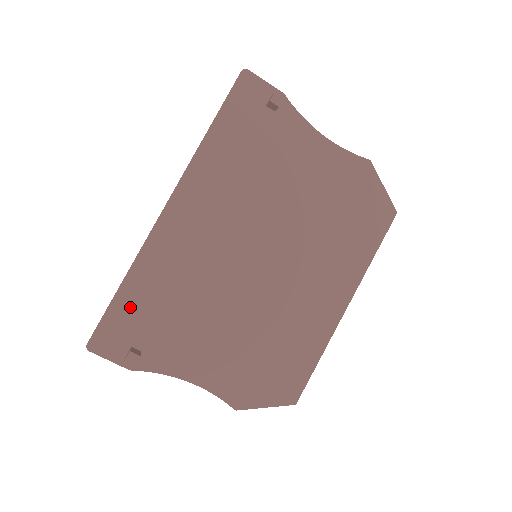
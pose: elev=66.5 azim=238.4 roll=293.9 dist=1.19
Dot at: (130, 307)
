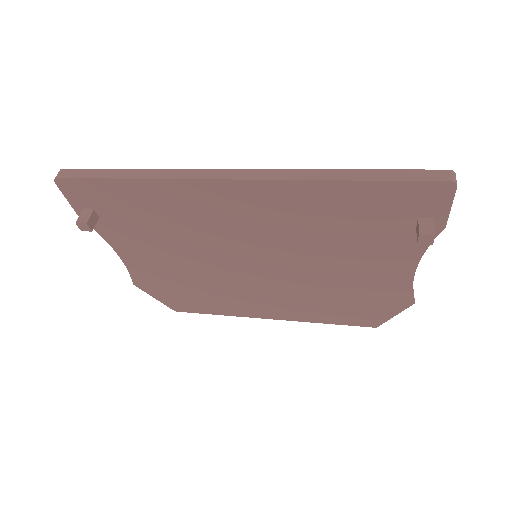
Dot at: (119, 194)
